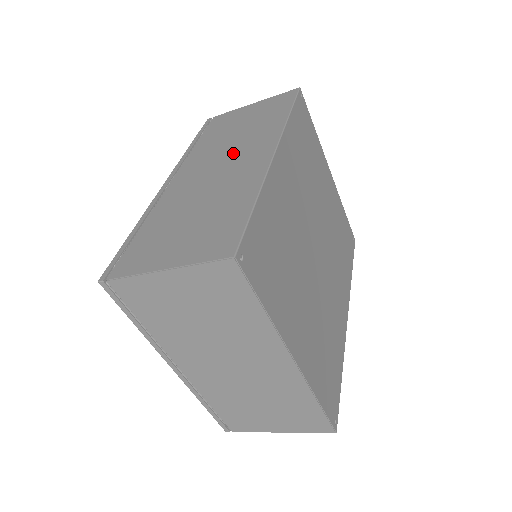
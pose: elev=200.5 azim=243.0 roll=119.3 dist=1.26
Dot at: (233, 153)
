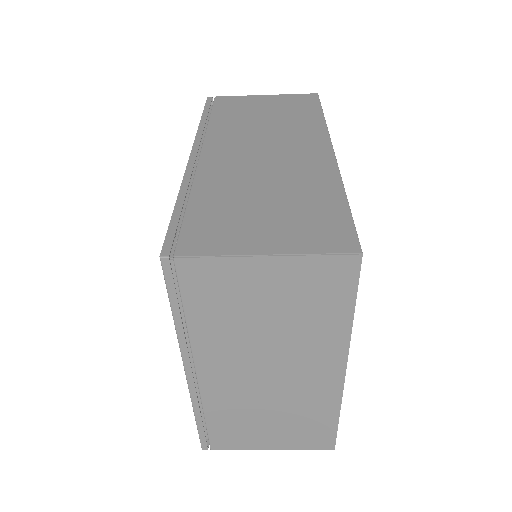
Dot at: (275, 141)
